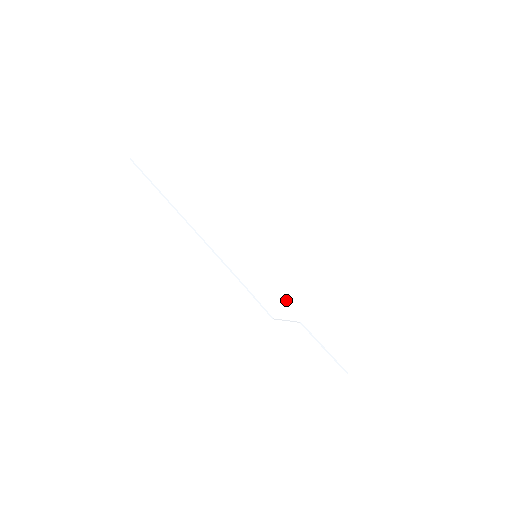
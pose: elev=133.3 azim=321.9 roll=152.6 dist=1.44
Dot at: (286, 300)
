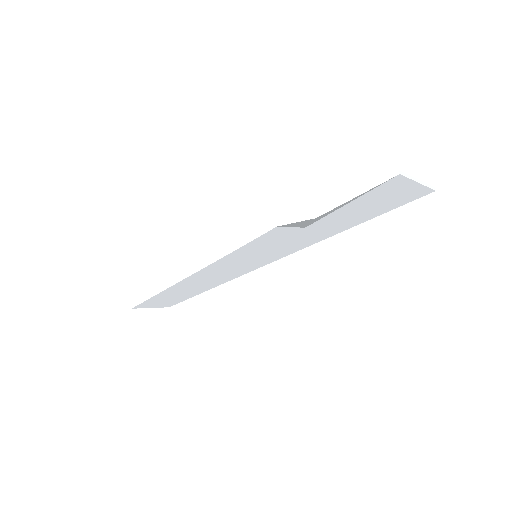
Dot at: occluded
